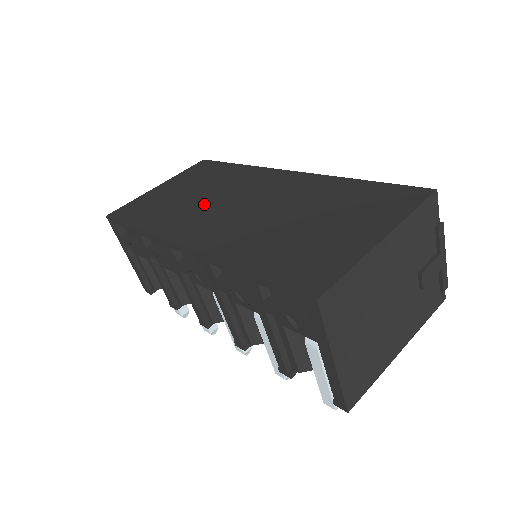
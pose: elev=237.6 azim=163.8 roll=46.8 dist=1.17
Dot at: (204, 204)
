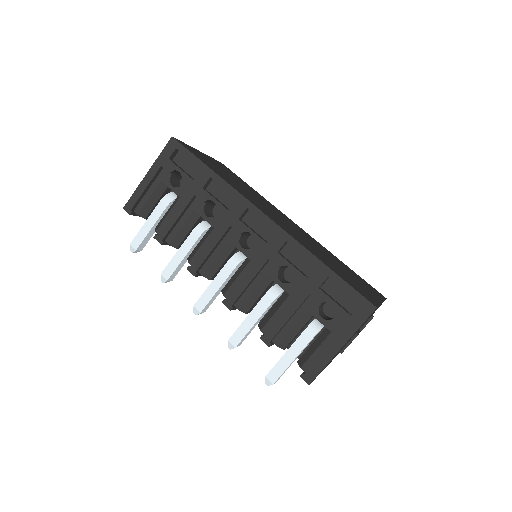
Dot at: (256, 199)
